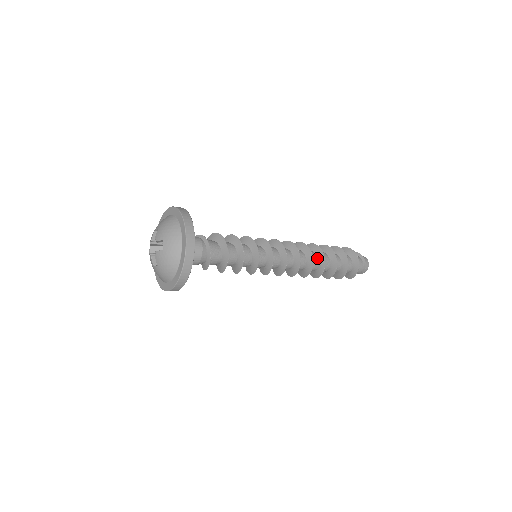
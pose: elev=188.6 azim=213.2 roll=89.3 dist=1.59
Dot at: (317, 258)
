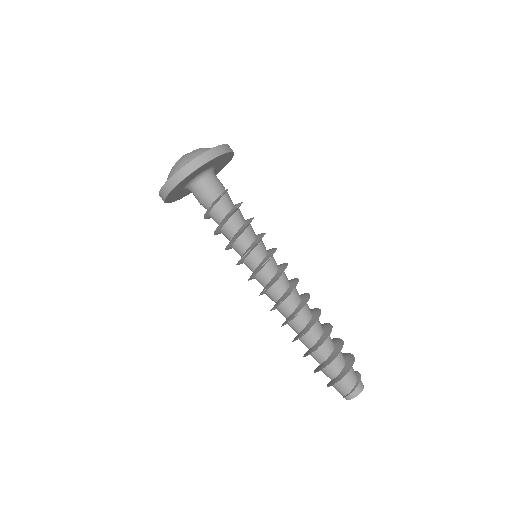
Dot at: (311, 317)
